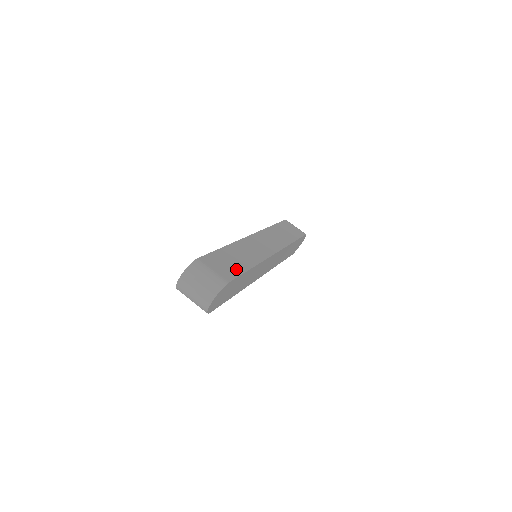
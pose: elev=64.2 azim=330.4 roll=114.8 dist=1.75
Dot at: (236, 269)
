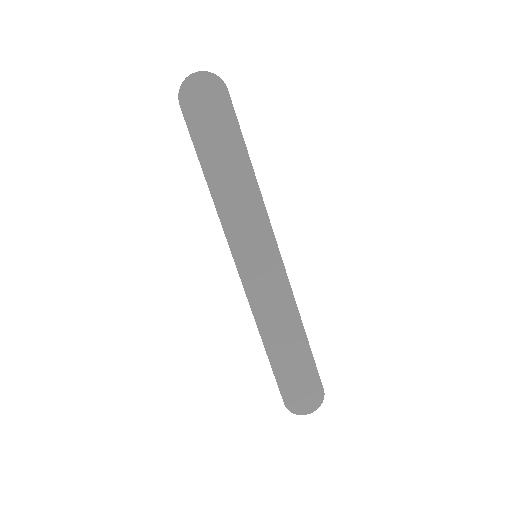
Dot at: occluded
